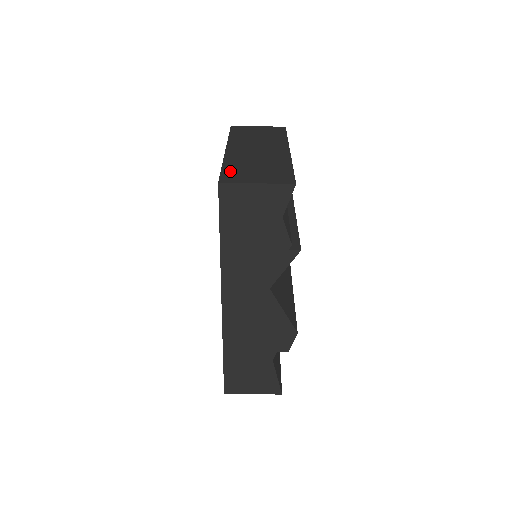
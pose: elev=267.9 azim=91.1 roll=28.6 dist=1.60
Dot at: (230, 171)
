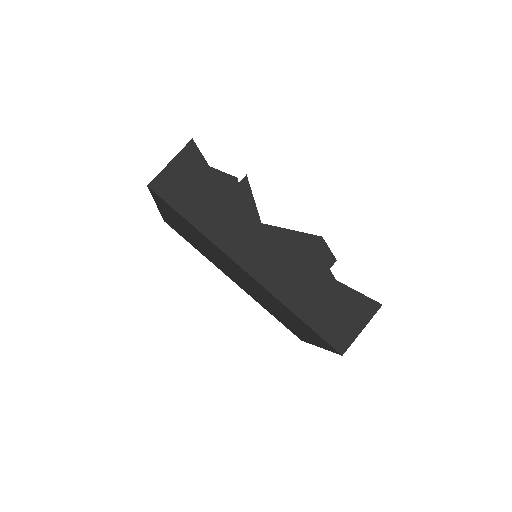
Dot at: occluded
